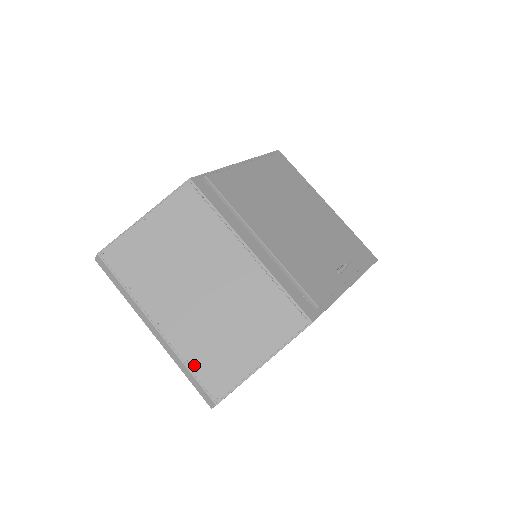
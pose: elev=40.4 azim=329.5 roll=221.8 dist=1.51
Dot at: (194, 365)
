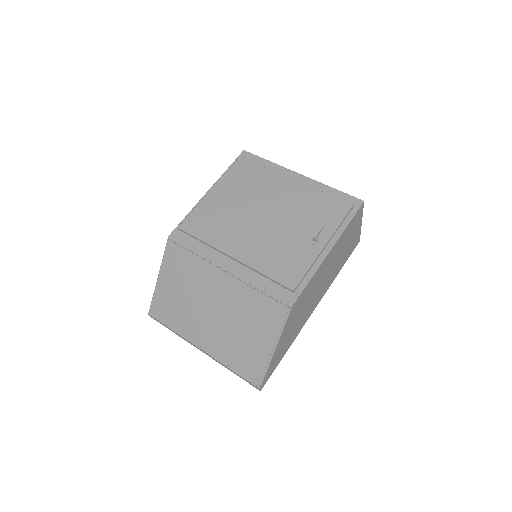
Dot at: (233, 367)
